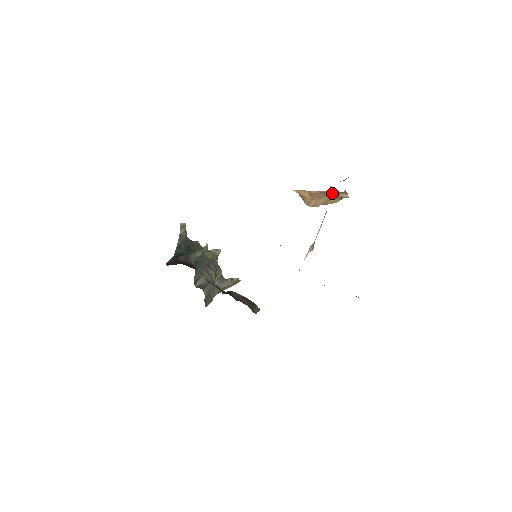
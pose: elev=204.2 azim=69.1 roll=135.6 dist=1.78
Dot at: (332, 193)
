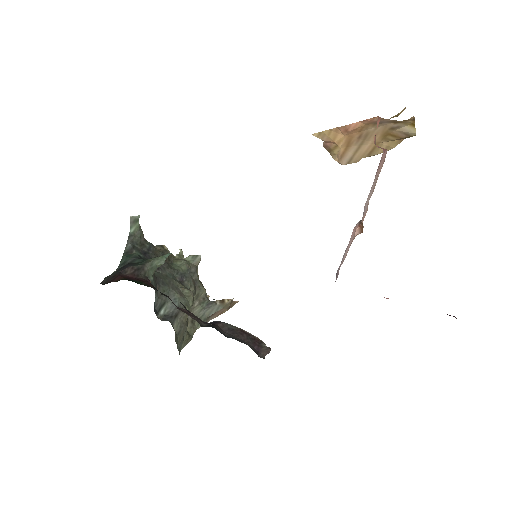
Dot at: (388, 123)
